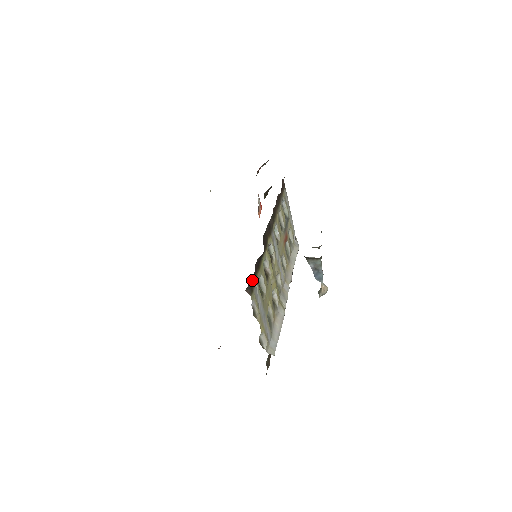
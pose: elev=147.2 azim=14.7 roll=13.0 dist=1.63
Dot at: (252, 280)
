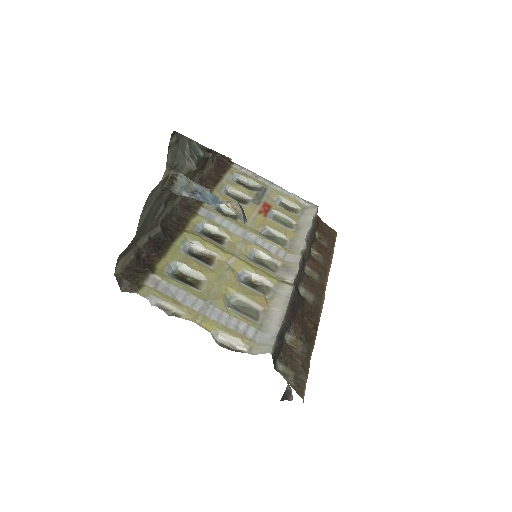
Dot at: (134, 273)
